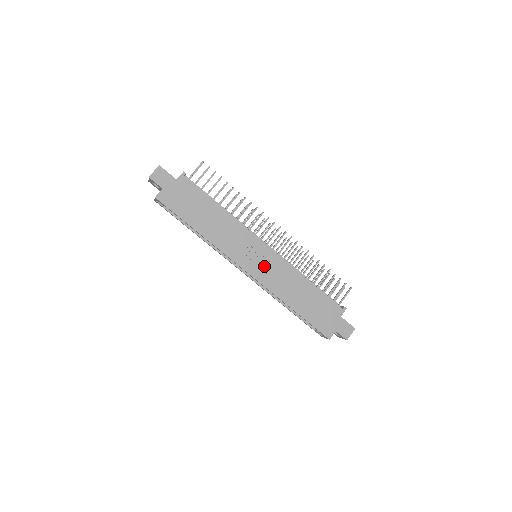
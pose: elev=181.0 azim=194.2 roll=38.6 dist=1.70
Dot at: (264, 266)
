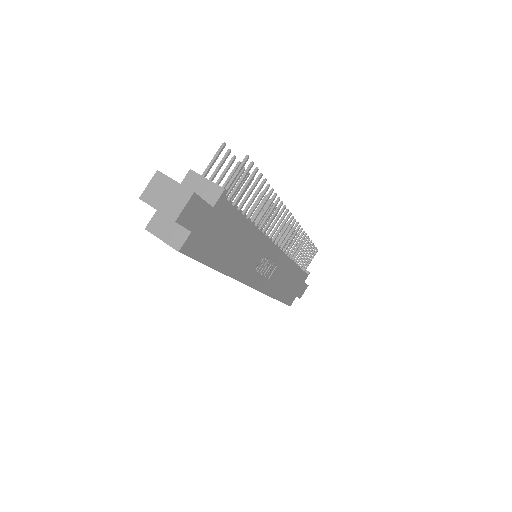
Dot at: (269, 272)
